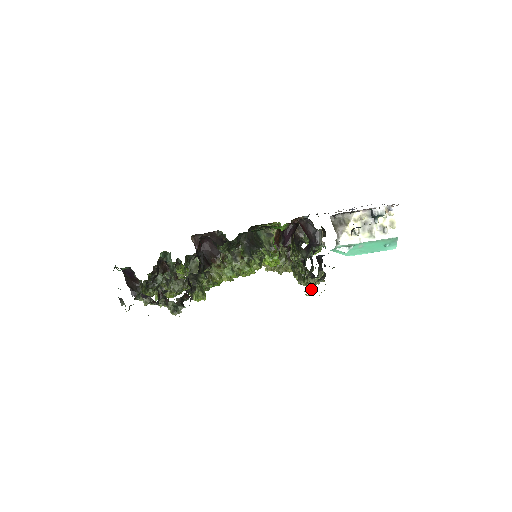
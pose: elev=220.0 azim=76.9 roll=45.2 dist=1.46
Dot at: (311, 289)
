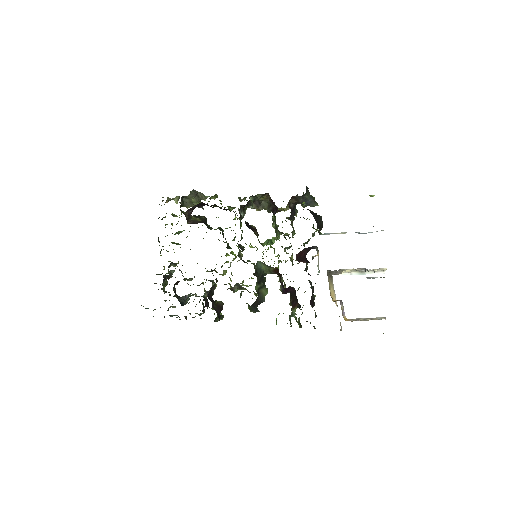
Dot at: (304, 292)
